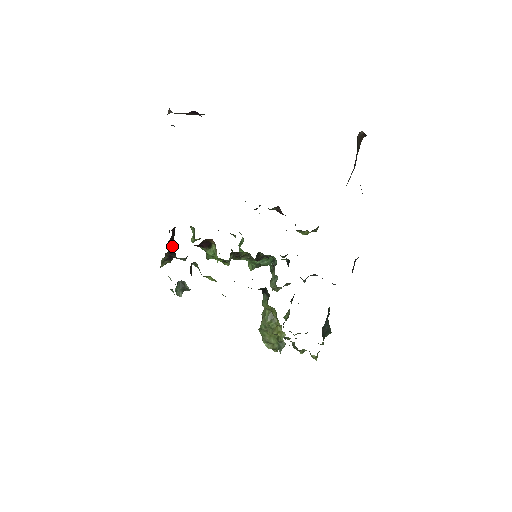
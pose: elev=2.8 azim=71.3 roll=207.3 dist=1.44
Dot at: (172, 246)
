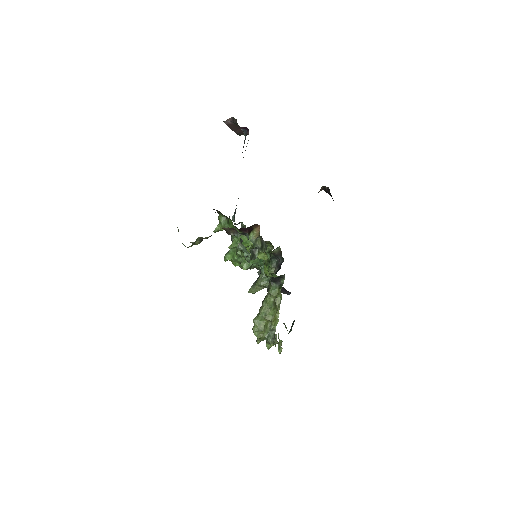
Dot at: occluded
